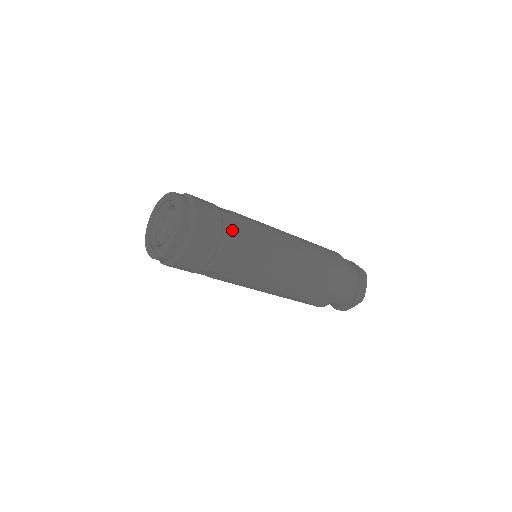
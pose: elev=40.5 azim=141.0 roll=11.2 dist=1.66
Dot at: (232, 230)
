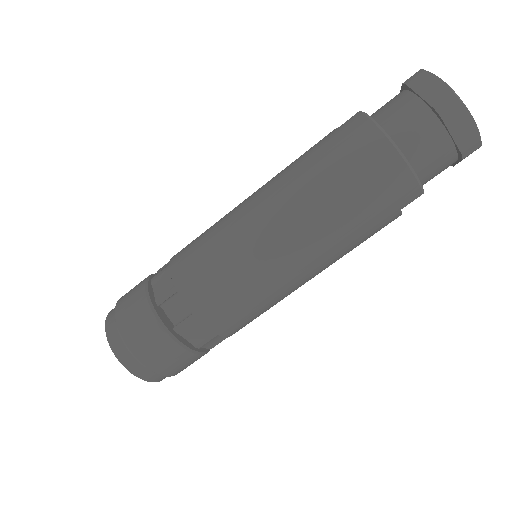
Dot at: (181, 322)
